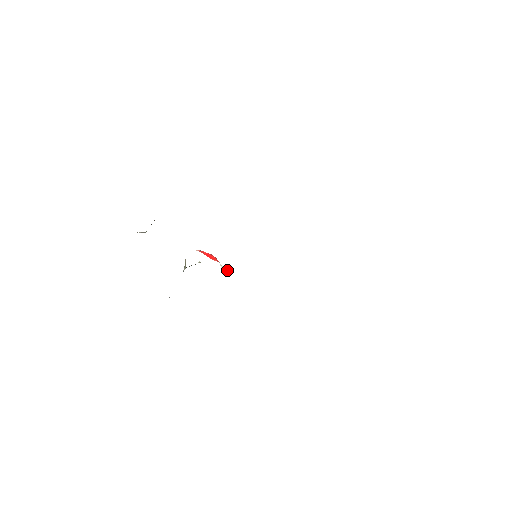
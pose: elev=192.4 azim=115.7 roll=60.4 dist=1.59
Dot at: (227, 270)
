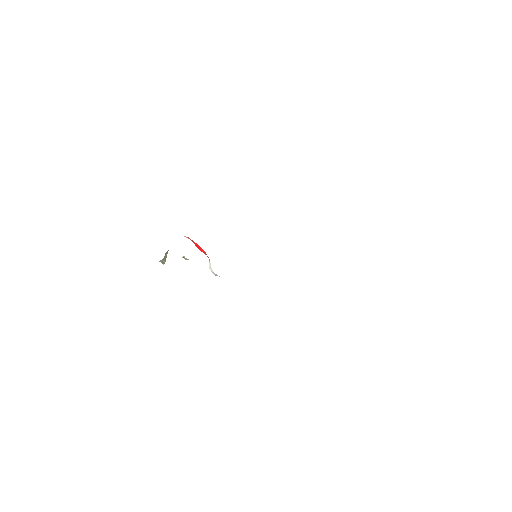
Dot at: (216, 274)
